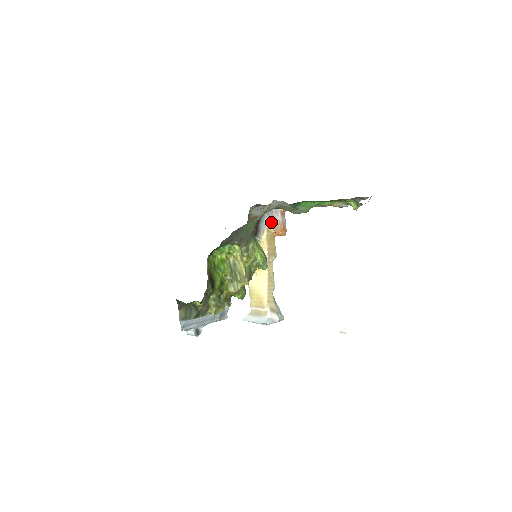
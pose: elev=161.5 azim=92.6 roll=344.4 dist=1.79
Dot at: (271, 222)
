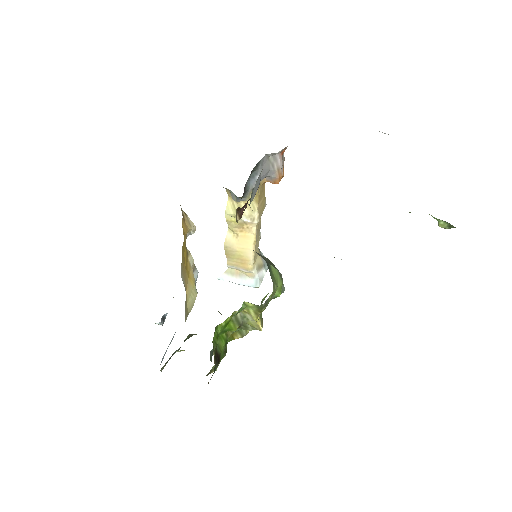
Dot at: (266, 174)
